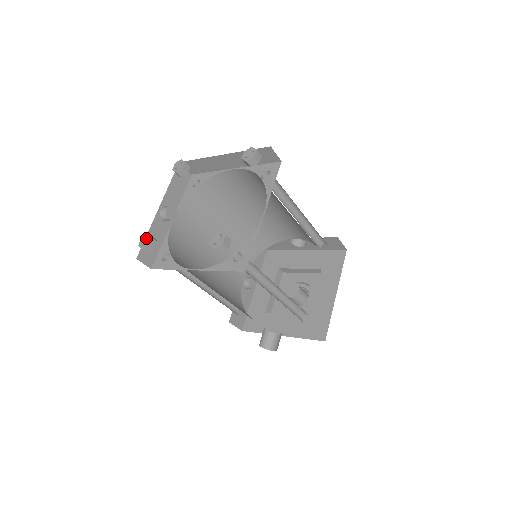
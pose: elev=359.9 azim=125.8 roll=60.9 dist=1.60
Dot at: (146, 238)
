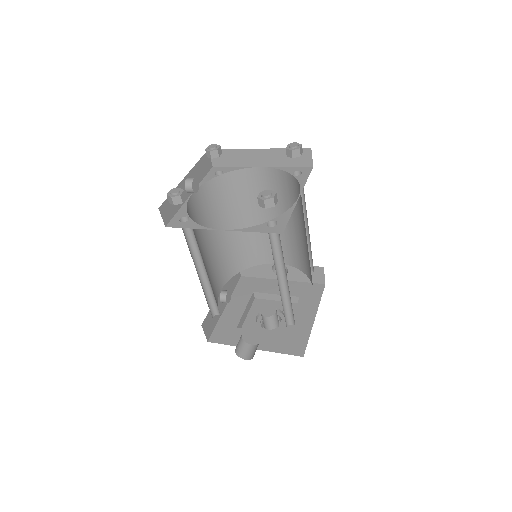
Dot at: (178, 189)
